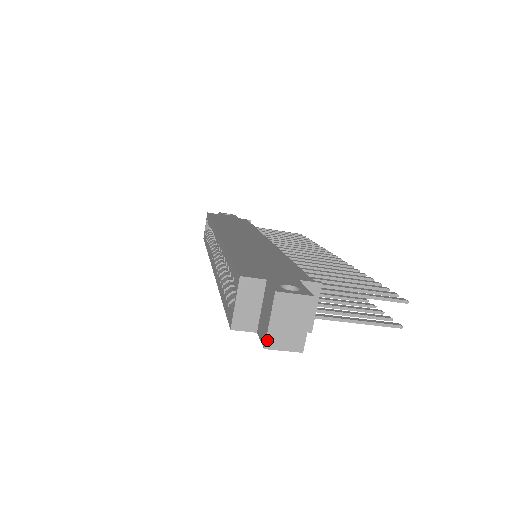
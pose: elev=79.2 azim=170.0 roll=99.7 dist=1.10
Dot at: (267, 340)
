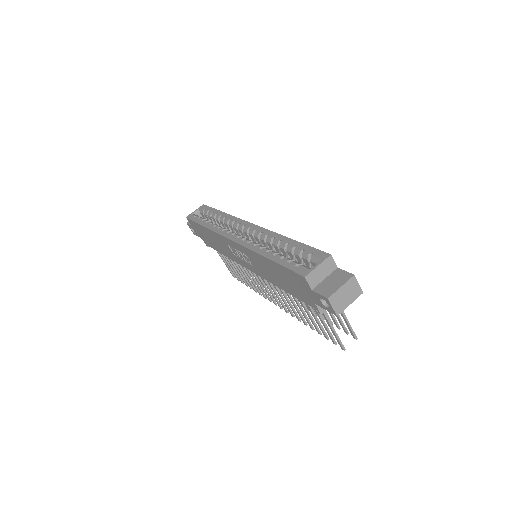
Dot at: (332, 295)
